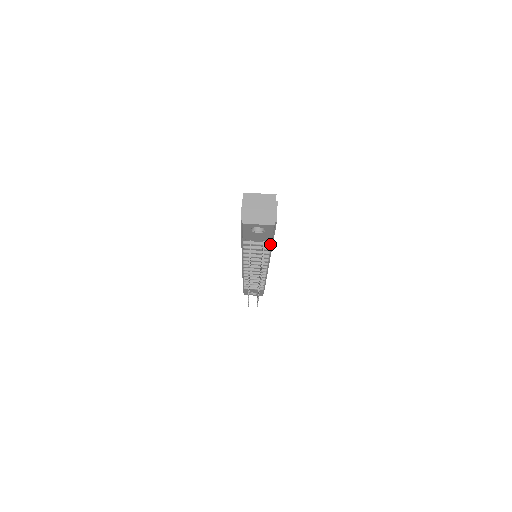
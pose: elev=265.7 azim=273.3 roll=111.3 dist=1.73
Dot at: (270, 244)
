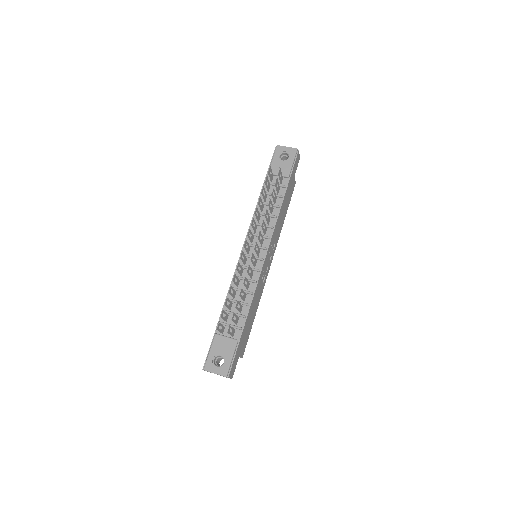
Dot at: (285, 186)
